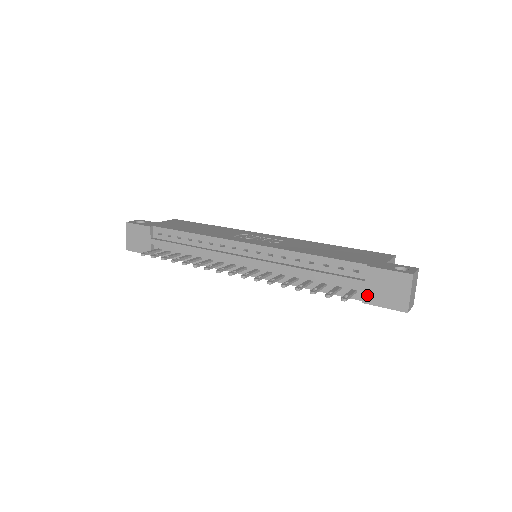
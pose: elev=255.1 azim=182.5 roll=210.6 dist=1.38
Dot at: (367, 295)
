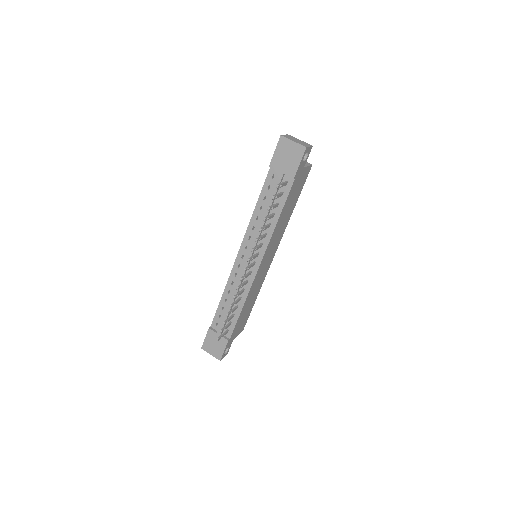
Dot at: (289, 173)
